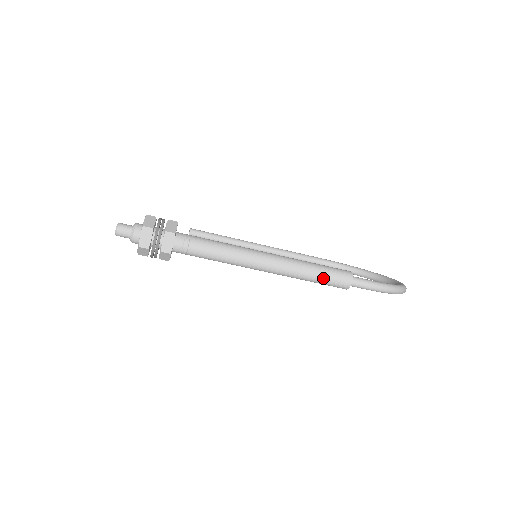
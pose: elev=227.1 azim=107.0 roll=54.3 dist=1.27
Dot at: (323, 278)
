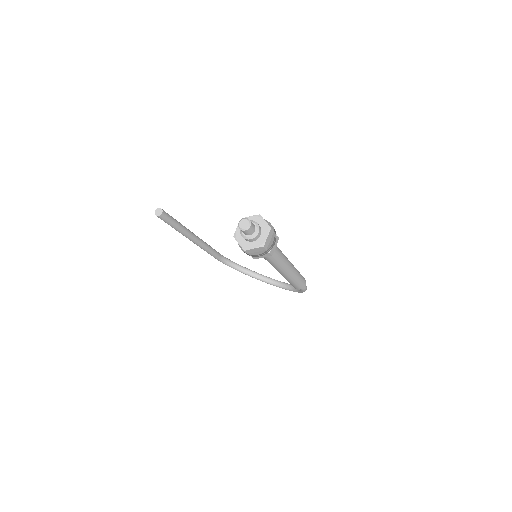
Dot at: (300, 281)
